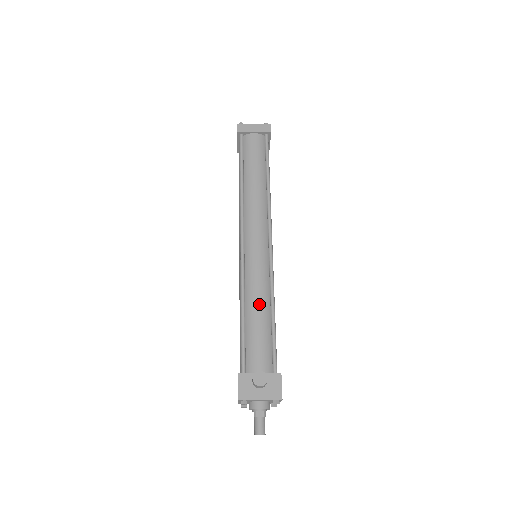
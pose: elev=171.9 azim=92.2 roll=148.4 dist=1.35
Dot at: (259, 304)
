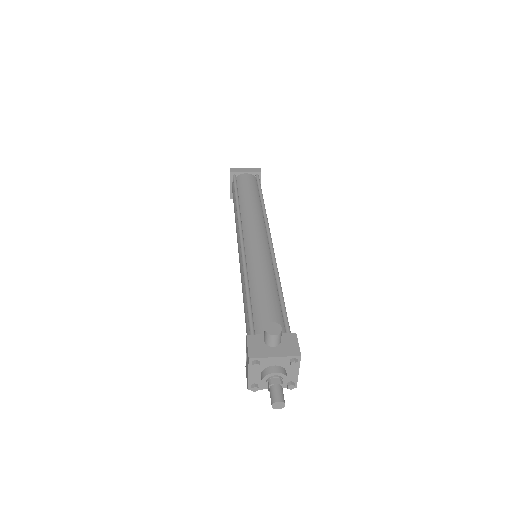
Dot at: (264, 280)
